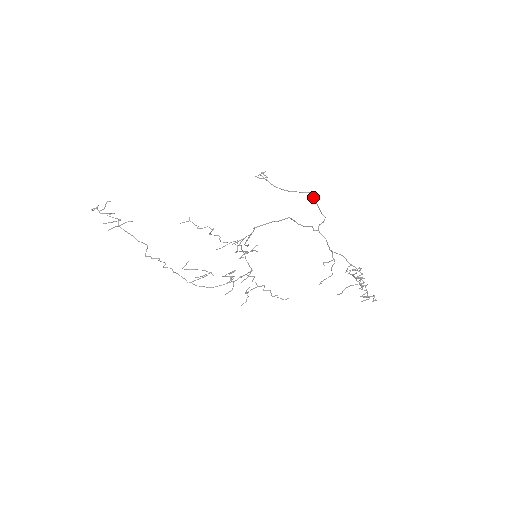
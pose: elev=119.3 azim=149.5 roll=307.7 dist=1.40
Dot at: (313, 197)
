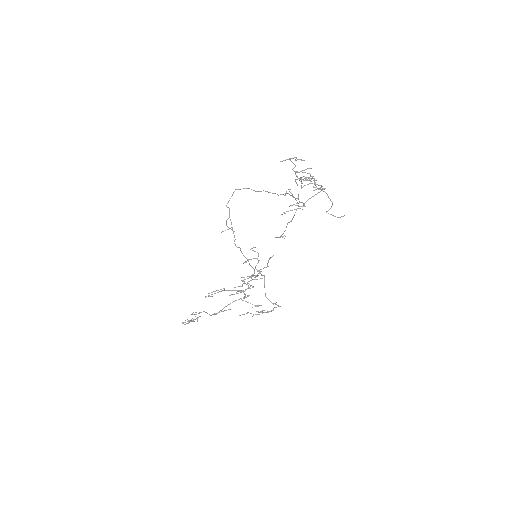
Dot at: occluded
